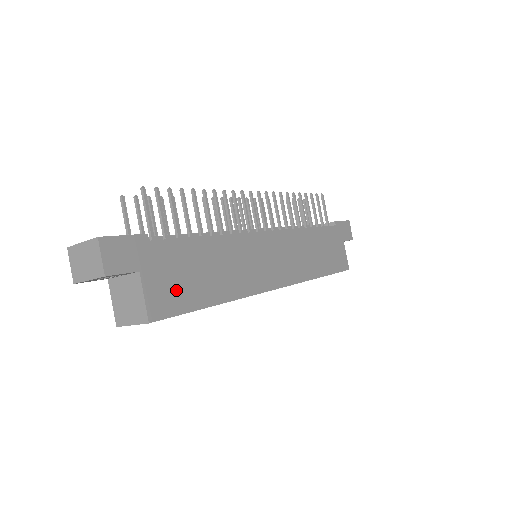
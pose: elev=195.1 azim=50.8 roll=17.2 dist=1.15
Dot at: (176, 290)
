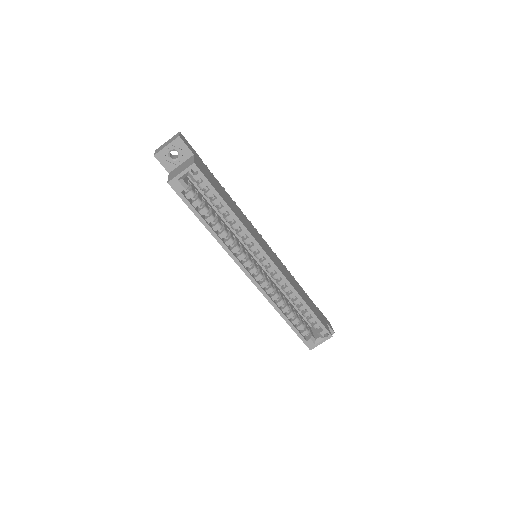
Dot at: (210, 178)
